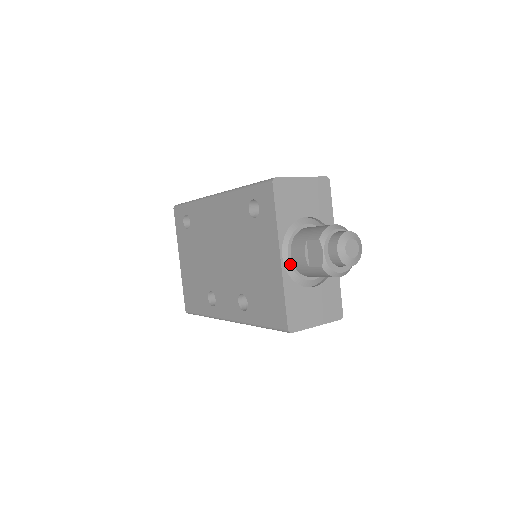
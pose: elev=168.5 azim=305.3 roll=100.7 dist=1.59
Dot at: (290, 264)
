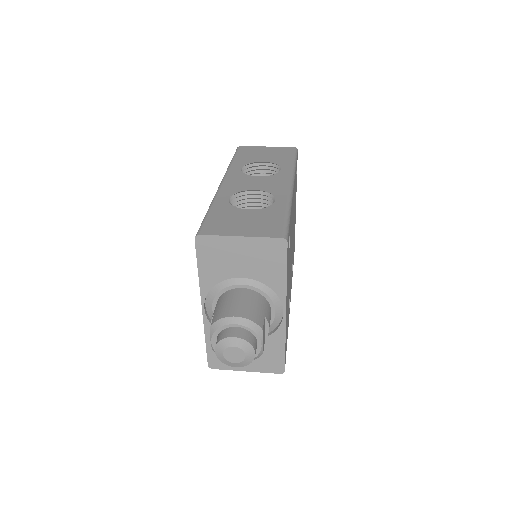
Dot at: occluded
